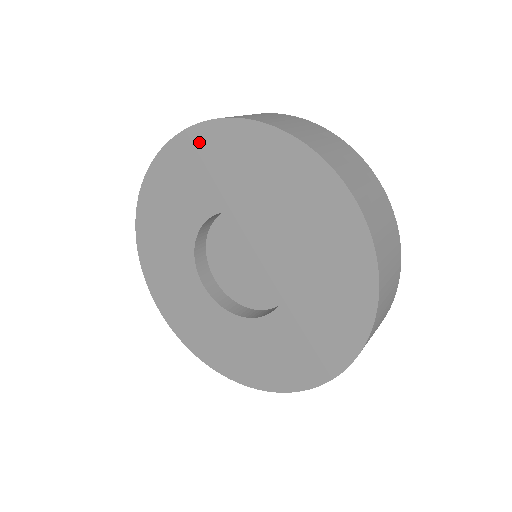
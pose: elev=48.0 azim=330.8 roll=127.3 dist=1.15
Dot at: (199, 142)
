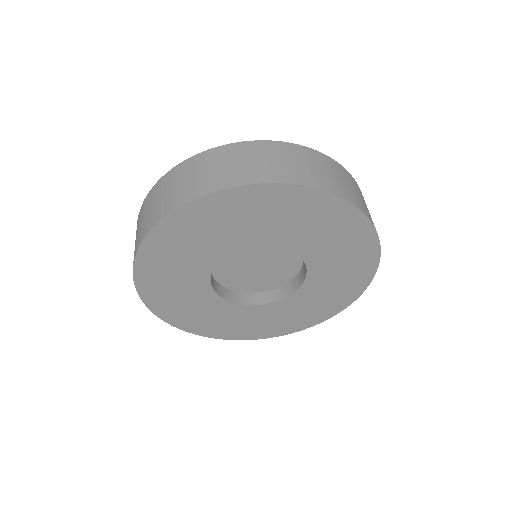
Dot at: (213, 207)
